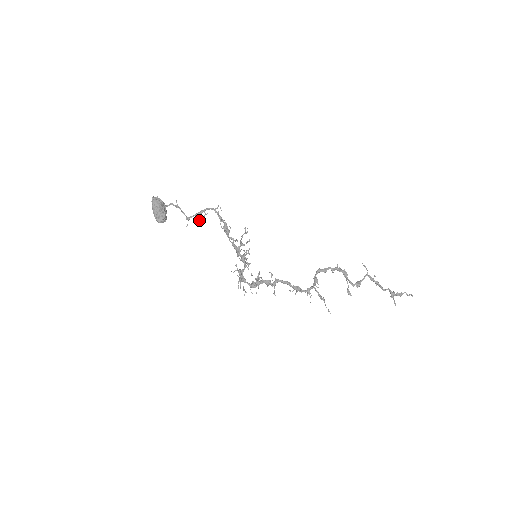
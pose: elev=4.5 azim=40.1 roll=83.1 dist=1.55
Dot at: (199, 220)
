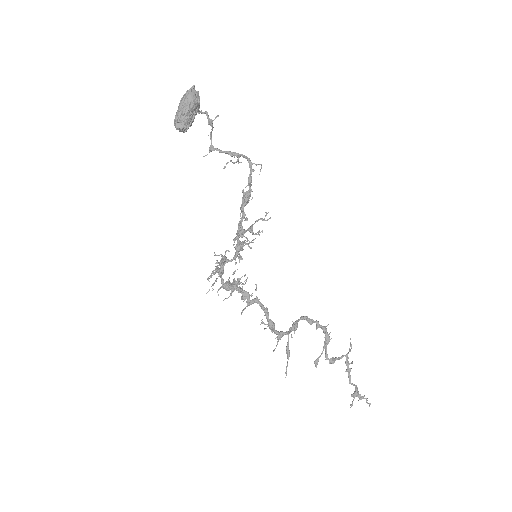
Dot at: (226, 164)
